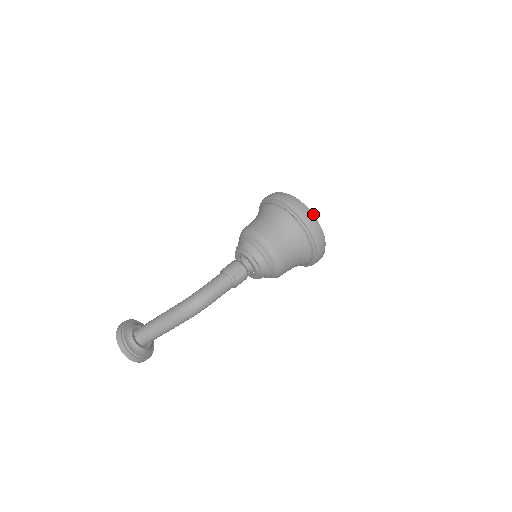
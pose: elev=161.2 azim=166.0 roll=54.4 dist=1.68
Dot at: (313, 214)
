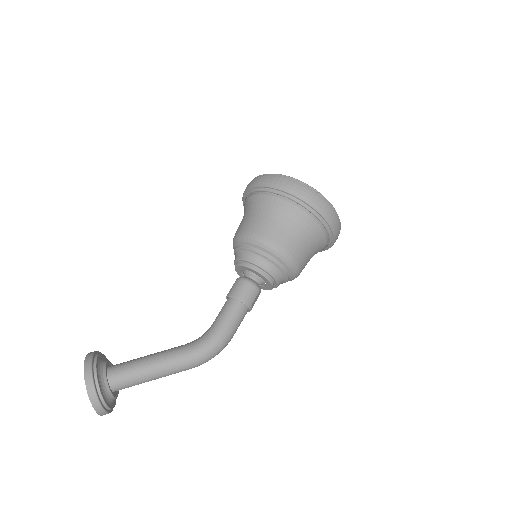
Dot at: occluded
